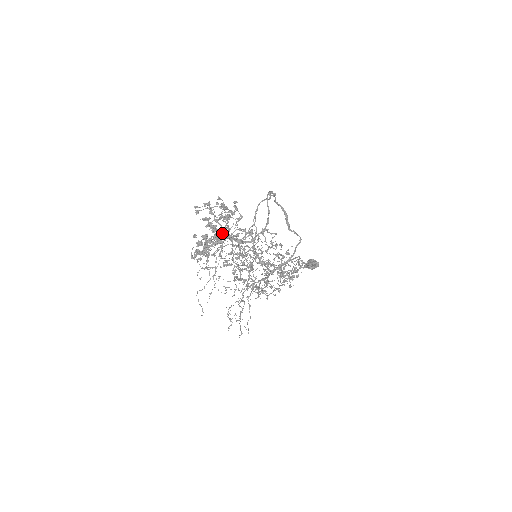
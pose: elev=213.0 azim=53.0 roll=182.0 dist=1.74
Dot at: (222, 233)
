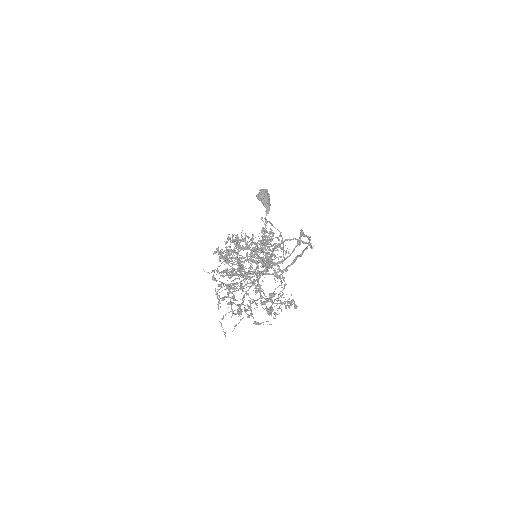
Dot at: (277, 310)
